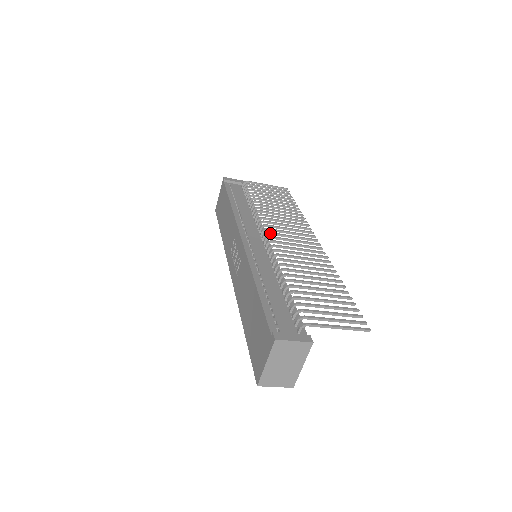
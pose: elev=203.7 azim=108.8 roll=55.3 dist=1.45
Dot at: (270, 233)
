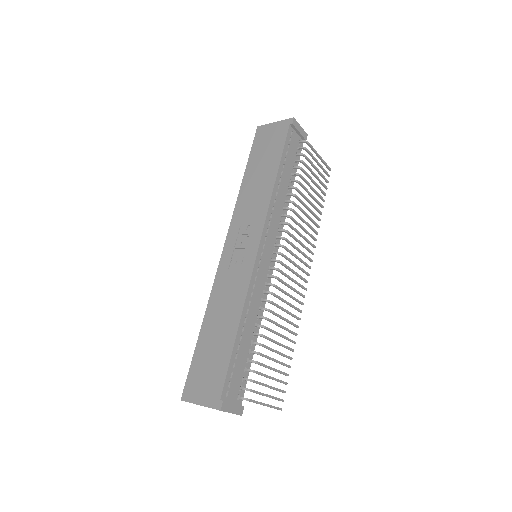
Dot at: (283, 256)
